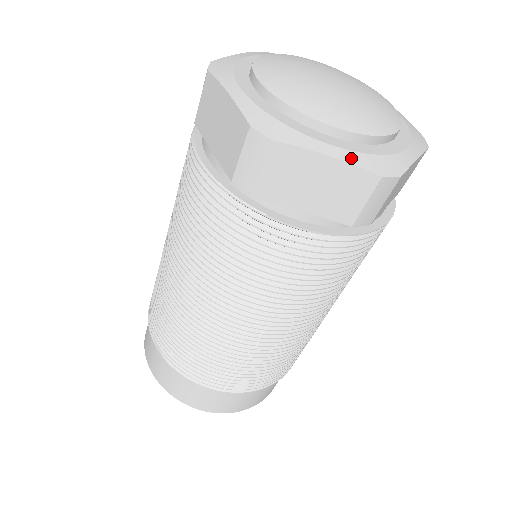
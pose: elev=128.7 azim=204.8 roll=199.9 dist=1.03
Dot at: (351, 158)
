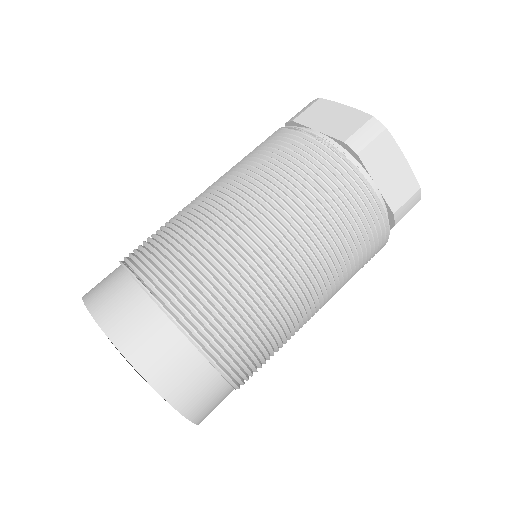
Dot at: (409, 169)
